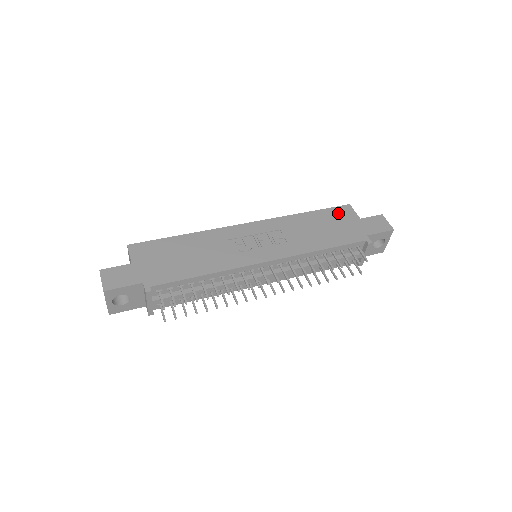
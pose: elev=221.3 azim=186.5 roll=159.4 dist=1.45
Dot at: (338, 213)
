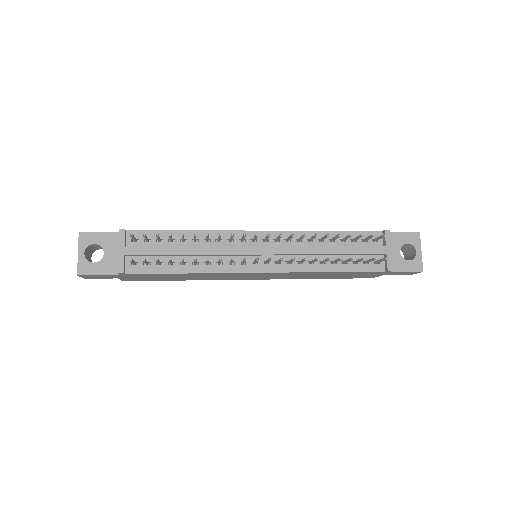
Dot at: occluded
